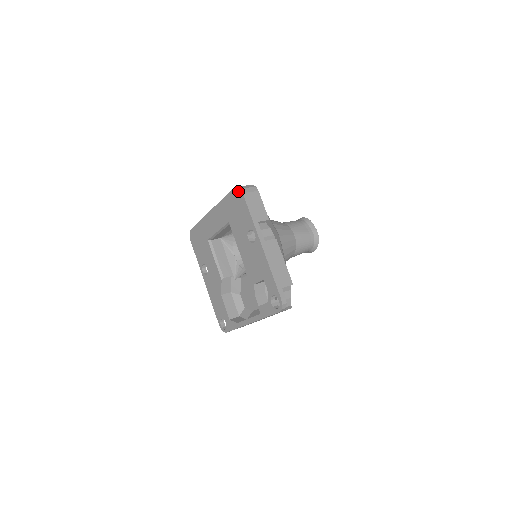
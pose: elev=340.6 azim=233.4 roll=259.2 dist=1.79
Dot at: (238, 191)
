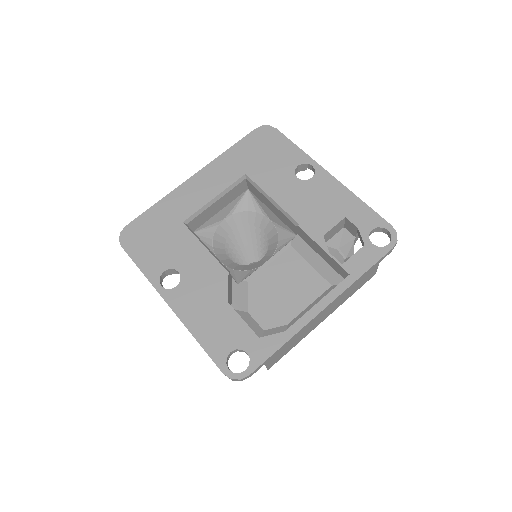
Dot at: (266, 129)
